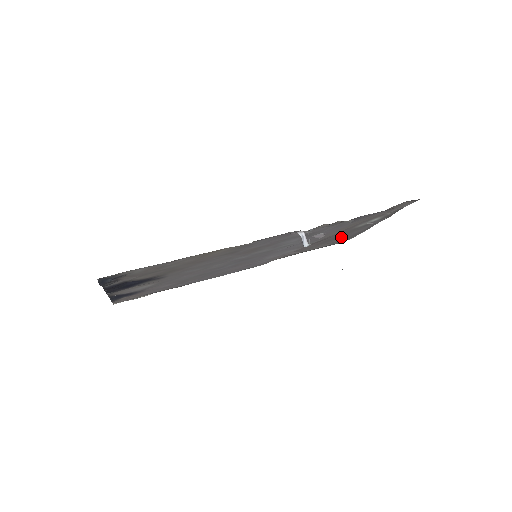
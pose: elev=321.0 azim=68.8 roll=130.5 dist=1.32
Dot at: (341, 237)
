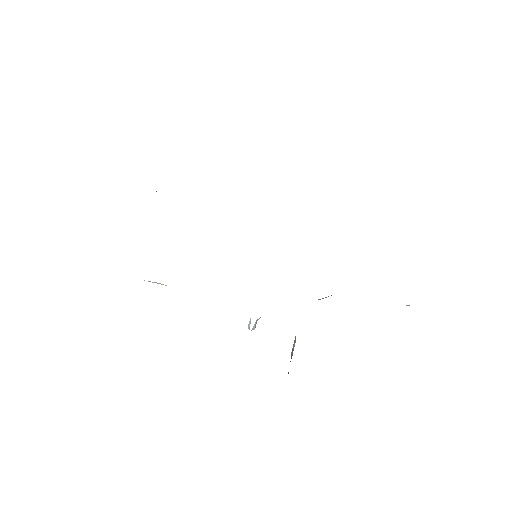
Dot at: occluded
